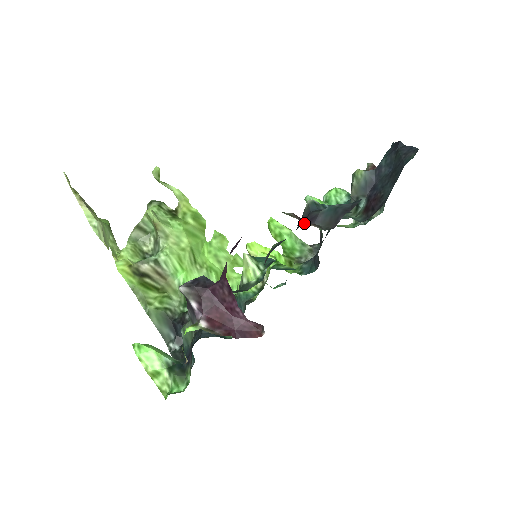
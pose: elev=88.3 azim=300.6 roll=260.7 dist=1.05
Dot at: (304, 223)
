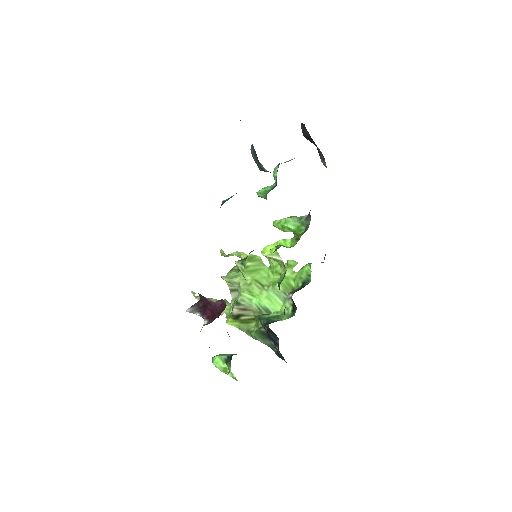
Dot at: occluded
